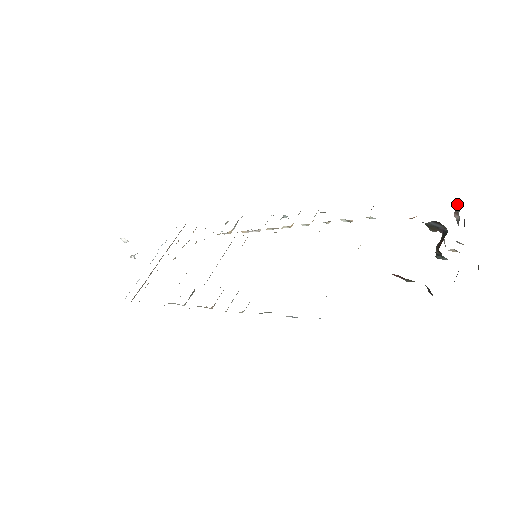
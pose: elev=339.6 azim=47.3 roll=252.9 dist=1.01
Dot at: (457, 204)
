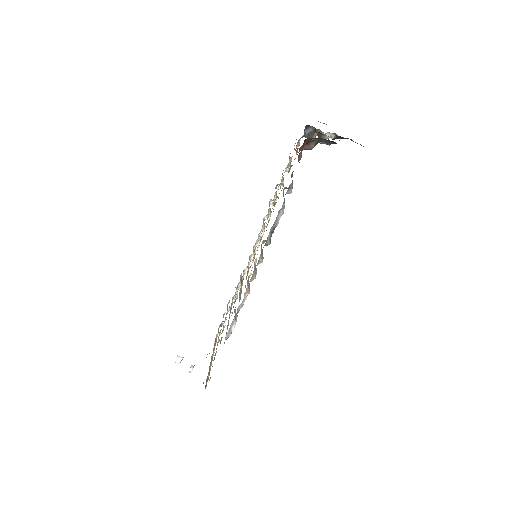
Dot at: occluded
